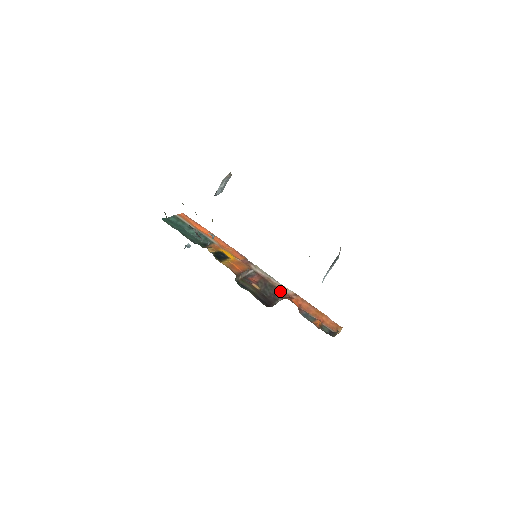
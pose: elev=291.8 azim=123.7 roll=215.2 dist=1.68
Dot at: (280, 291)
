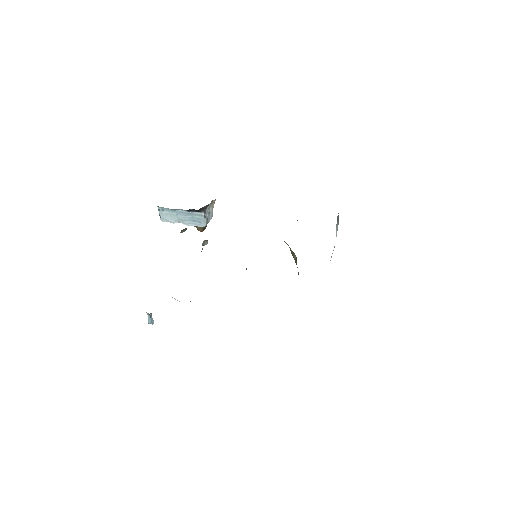
Dot at: occluded
